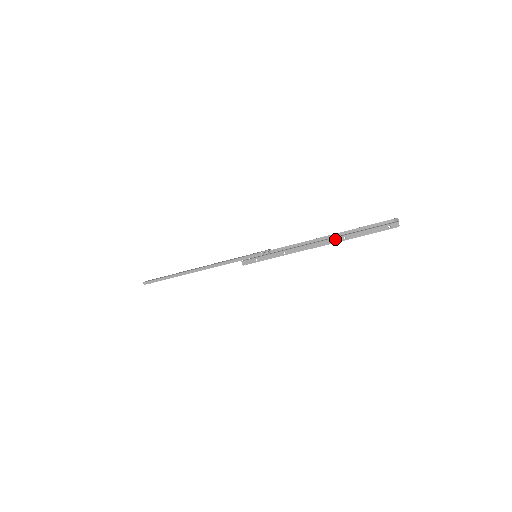
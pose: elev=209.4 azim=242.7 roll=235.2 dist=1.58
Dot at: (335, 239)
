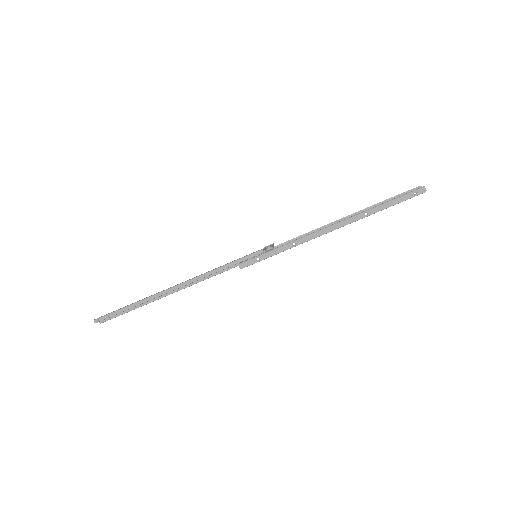
Dot at: (355, 217)
